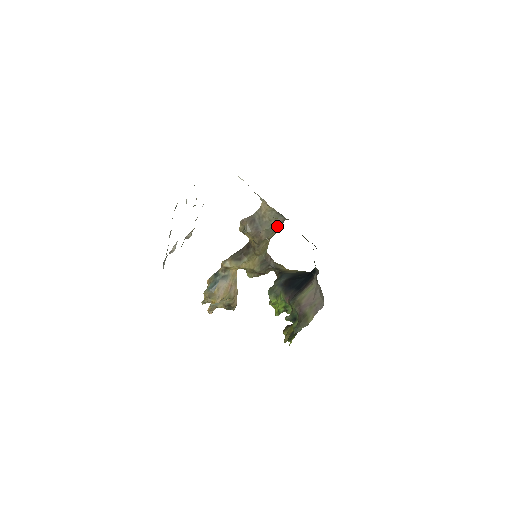
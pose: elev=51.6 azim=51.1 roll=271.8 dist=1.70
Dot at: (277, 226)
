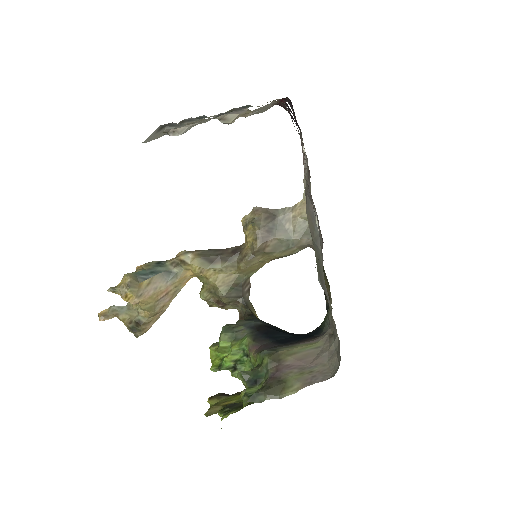
Dot at: (296, 246)
